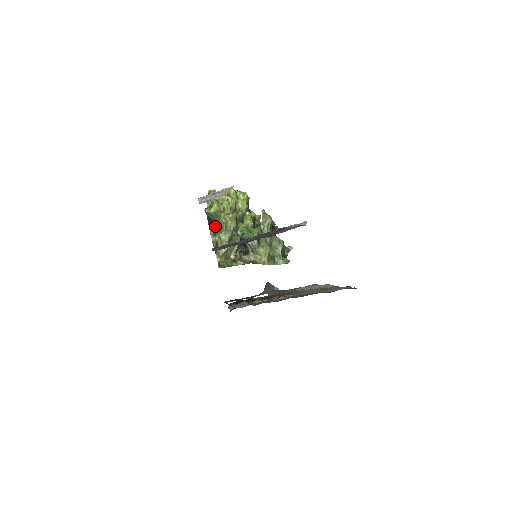
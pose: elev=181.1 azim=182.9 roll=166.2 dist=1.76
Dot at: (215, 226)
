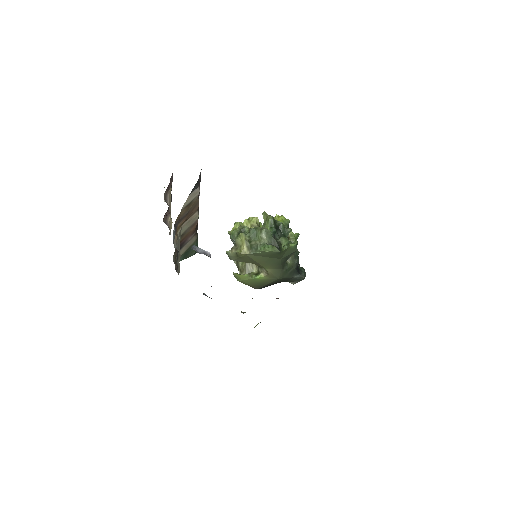
Dot at: occluded
